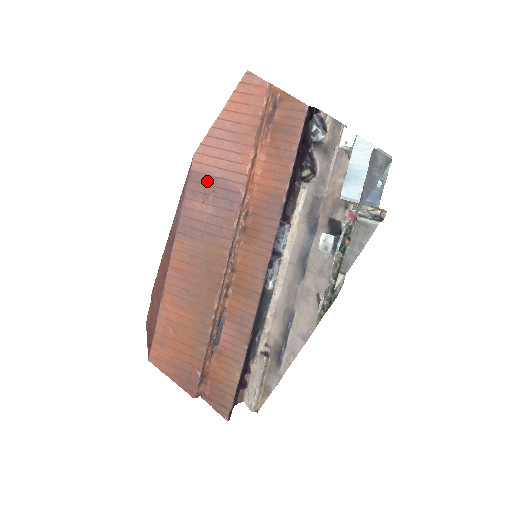
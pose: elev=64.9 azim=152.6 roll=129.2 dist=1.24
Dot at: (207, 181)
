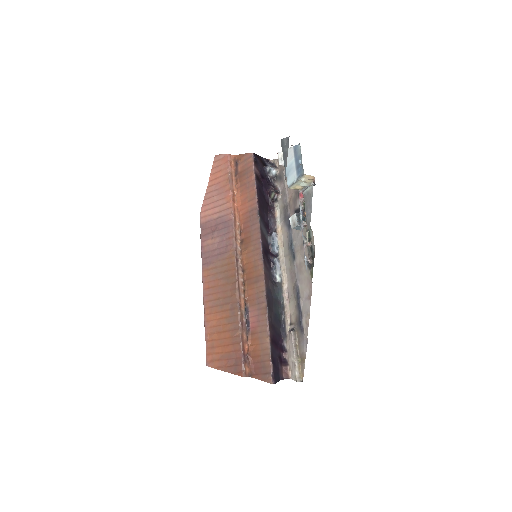
Dot at: (211, 224)
